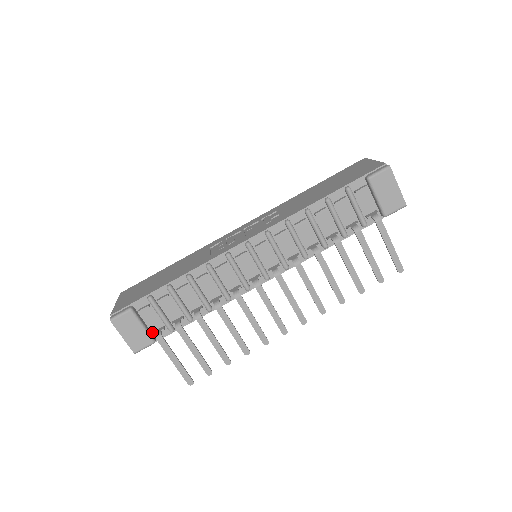
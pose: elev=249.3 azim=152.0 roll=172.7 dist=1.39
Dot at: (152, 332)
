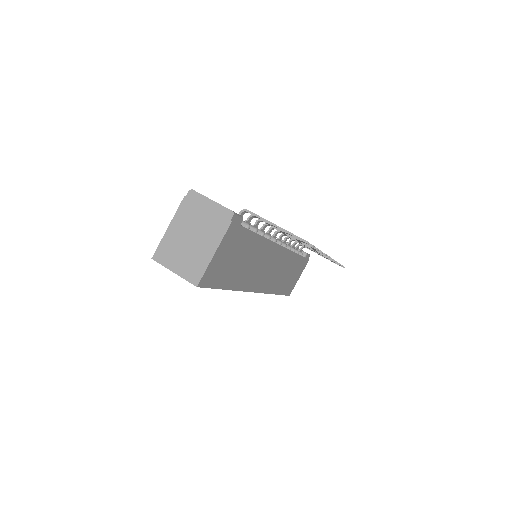
Dot at: occluded
